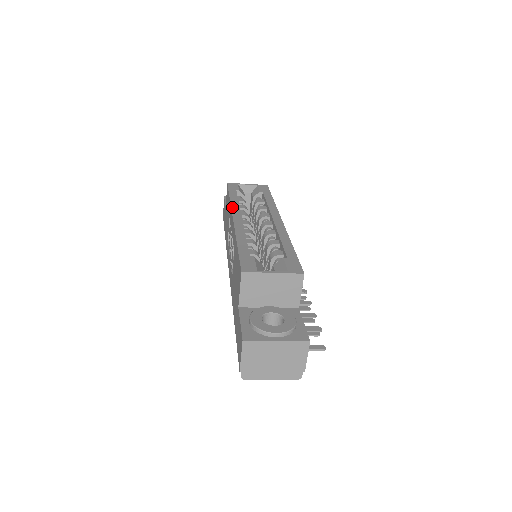
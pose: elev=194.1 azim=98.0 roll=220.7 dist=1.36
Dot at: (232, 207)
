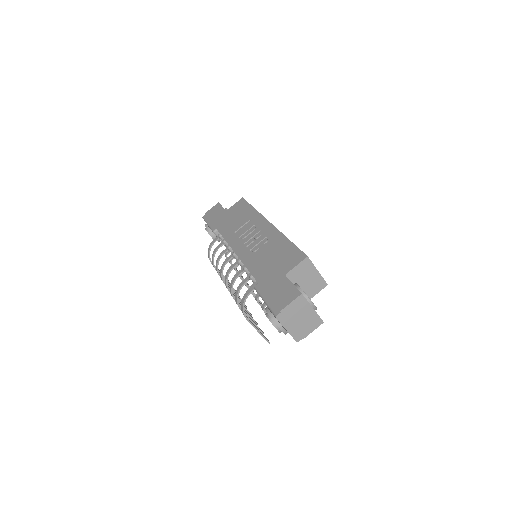
Dot at: occluded
